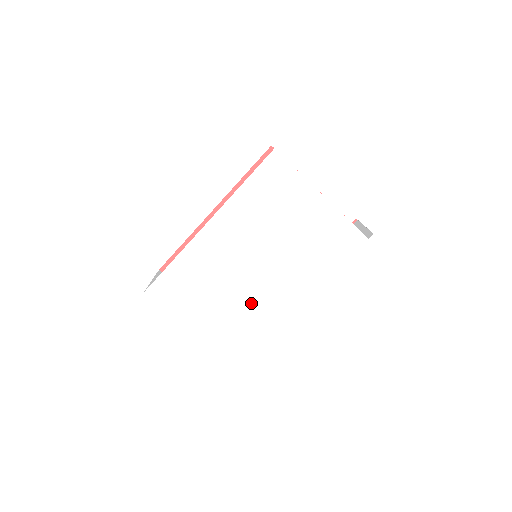
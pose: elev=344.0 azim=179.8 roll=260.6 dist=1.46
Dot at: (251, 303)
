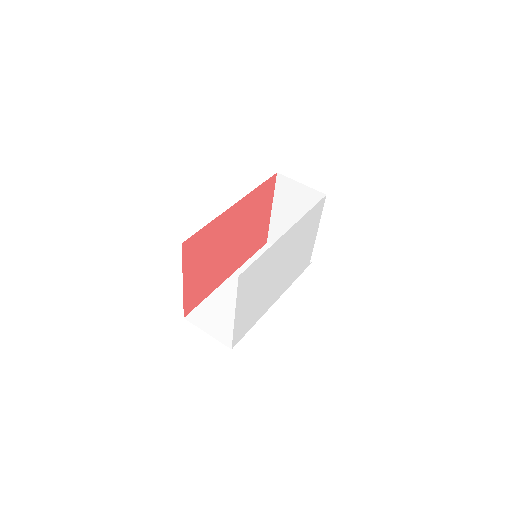
Dot at: (265, 296)
